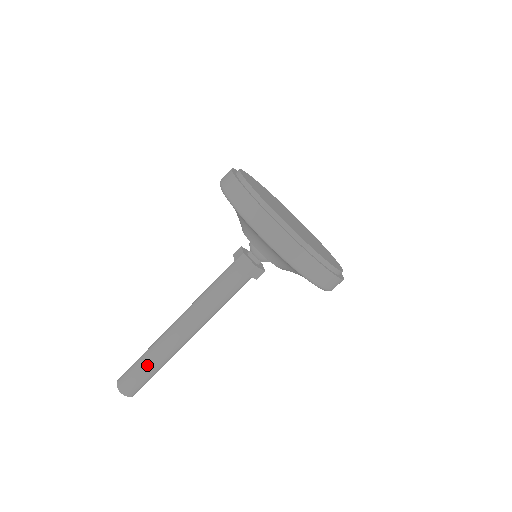
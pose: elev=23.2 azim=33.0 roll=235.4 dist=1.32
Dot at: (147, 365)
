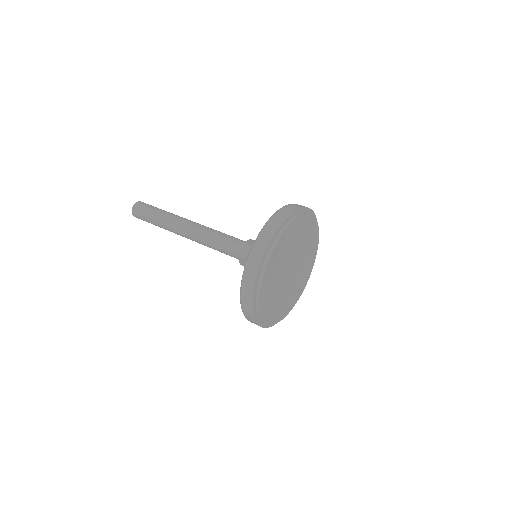
Dot at: (155, 224)
